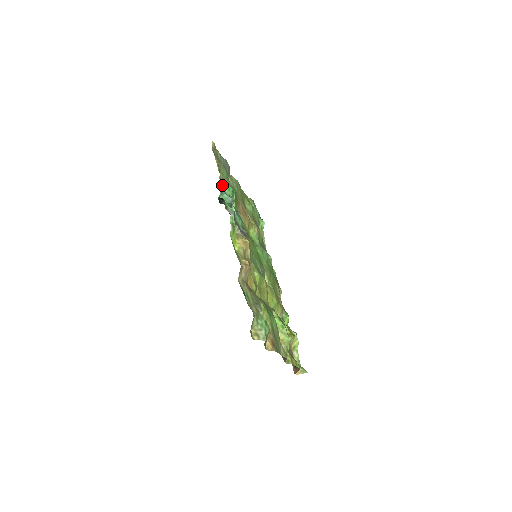
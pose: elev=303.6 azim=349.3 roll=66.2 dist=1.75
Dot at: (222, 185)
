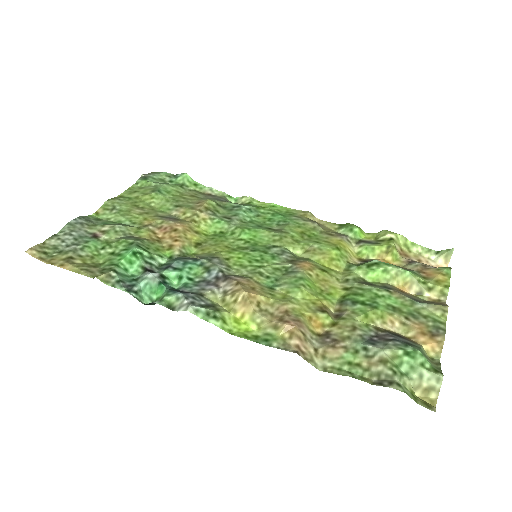
Dot at: (122, 287)
